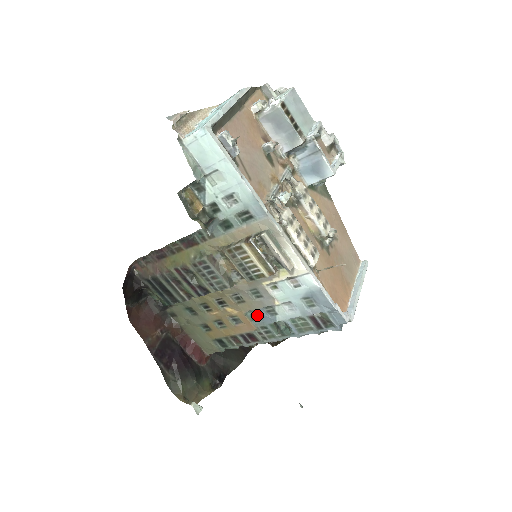
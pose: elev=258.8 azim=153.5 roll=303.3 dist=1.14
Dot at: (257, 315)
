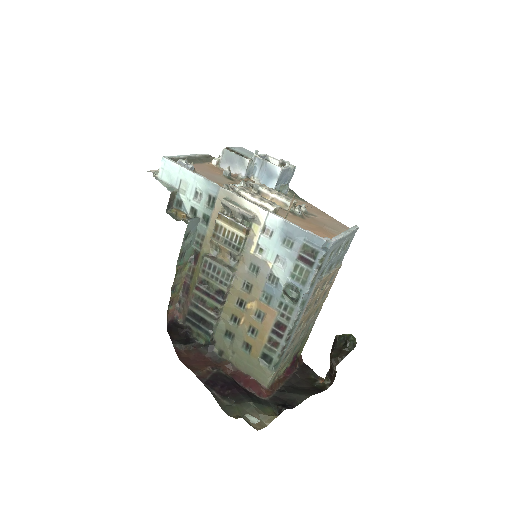
Dot at: (268, 294)
